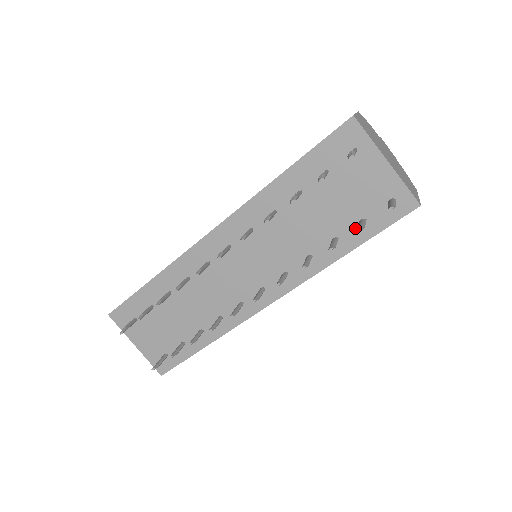
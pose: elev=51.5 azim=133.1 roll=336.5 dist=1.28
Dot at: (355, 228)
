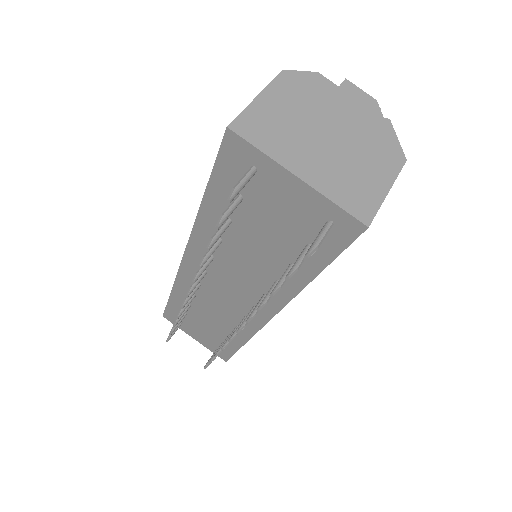
Dot at: occluded
